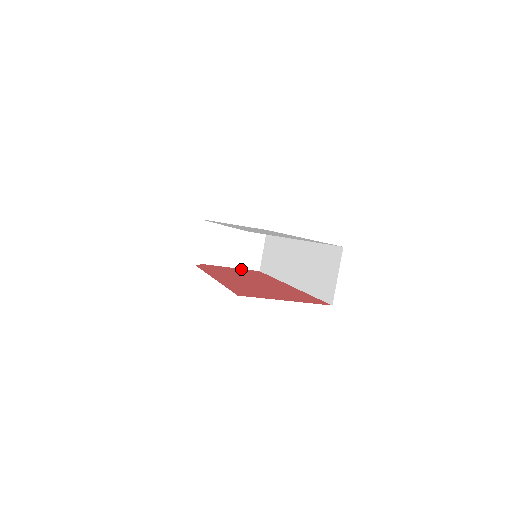
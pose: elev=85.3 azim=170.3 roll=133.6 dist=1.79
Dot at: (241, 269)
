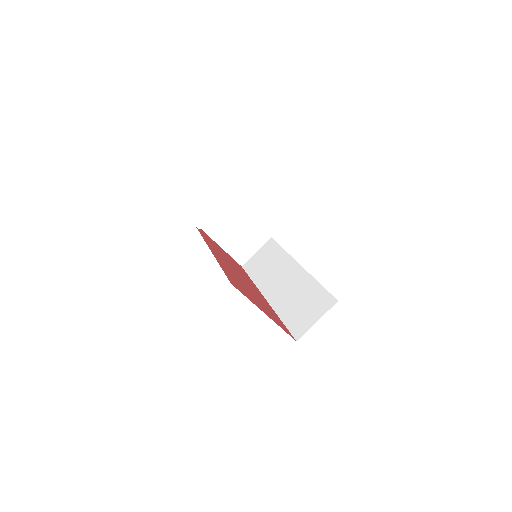
Dot at: (229, 255)
